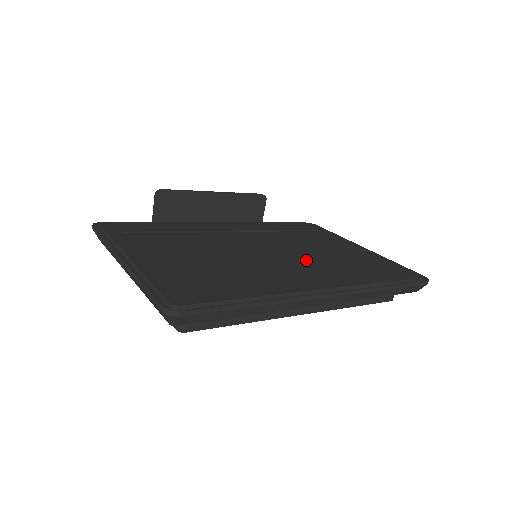
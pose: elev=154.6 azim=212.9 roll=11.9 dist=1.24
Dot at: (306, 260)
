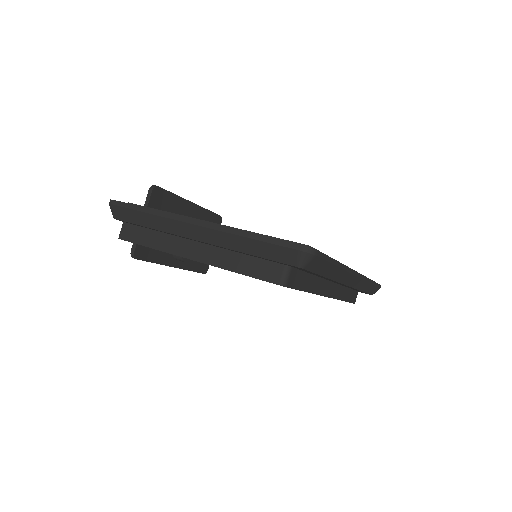
Dot at: occluded
